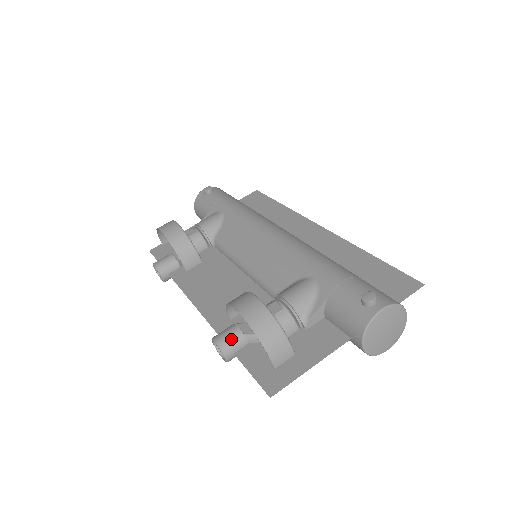
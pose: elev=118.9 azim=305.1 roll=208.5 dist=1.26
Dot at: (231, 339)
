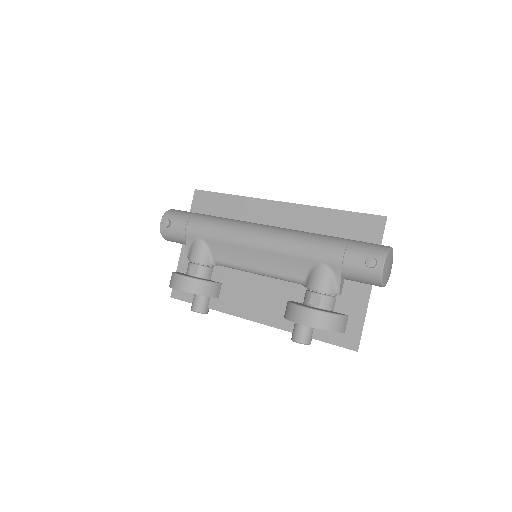
Dot at: (305, 334)
